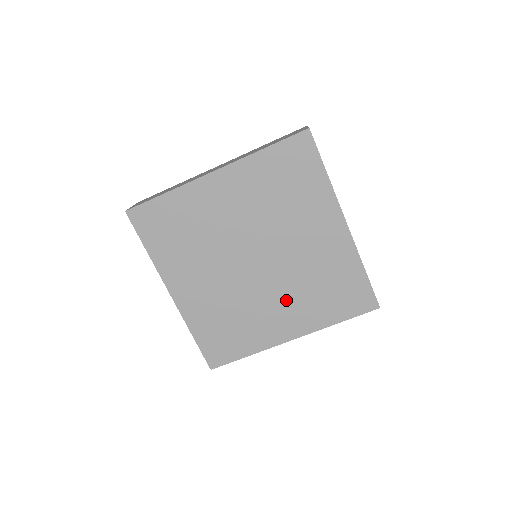
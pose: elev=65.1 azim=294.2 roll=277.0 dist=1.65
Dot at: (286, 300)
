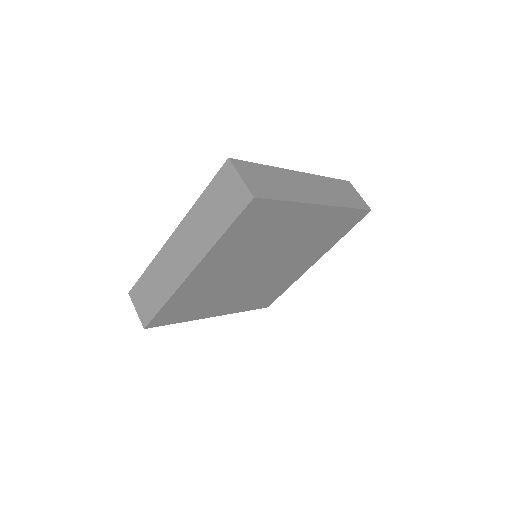
Dot at: (299, 259)
